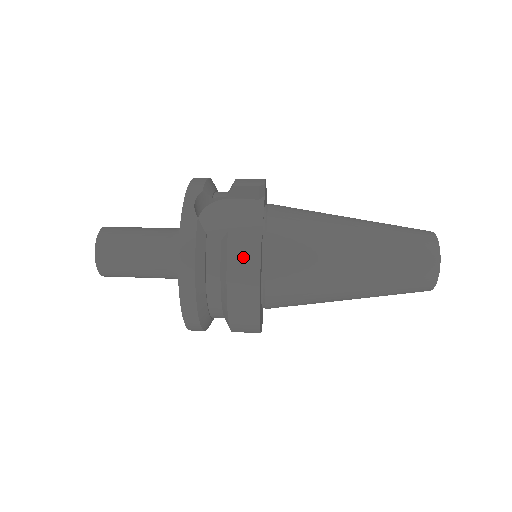
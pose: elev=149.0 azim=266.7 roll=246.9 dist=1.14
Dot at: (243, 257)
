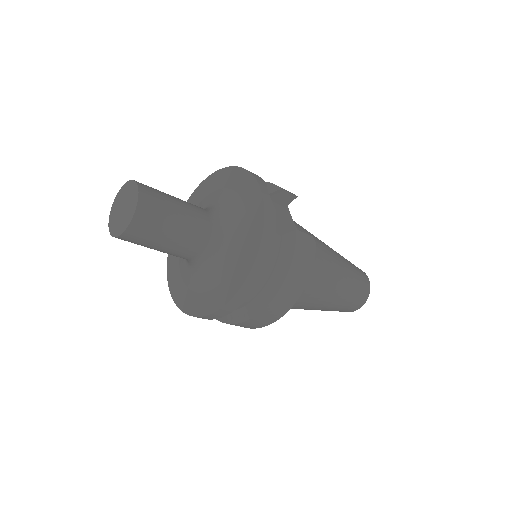
Dot at: (304, 255)
